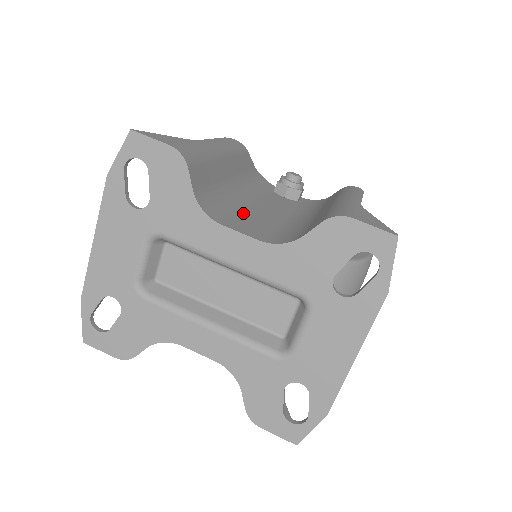
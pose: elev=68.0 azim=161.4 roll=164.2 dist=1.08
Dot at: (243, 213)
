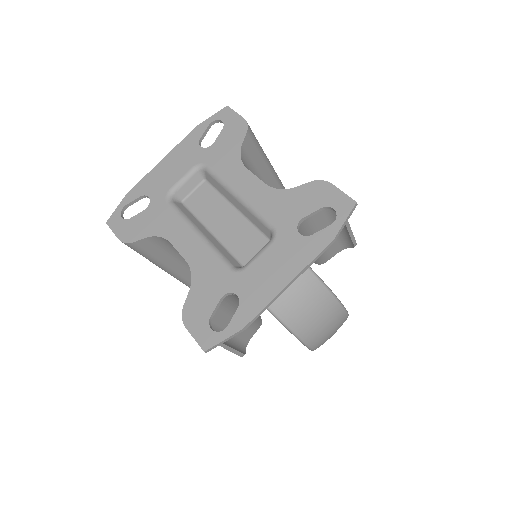
Dot at: occluded
